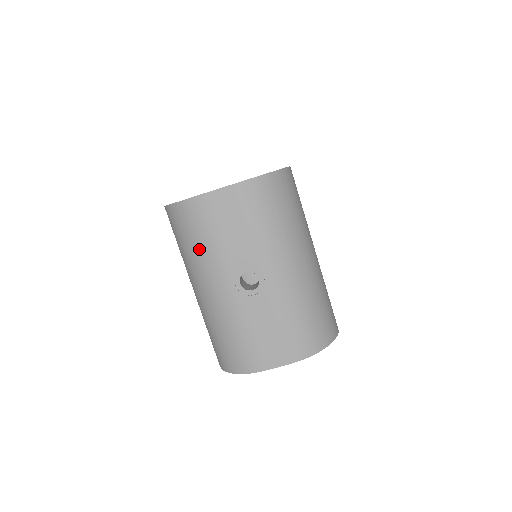
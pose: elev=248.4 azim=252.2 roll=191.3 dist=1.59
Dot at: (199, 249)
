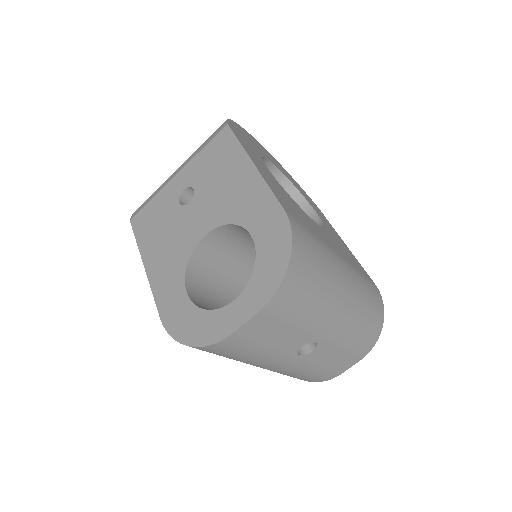
Dot at: (243, 359)
